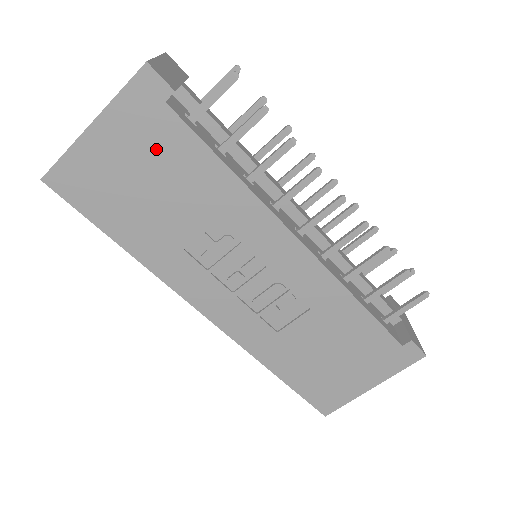
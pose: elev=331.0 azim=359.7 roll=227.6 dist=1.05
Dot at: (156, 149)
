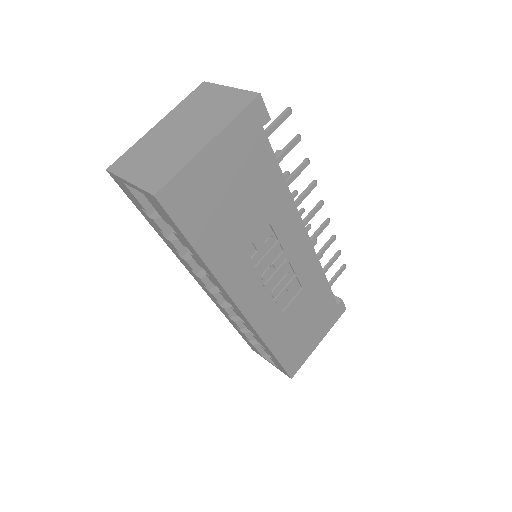
Dot at: (248, 165)
